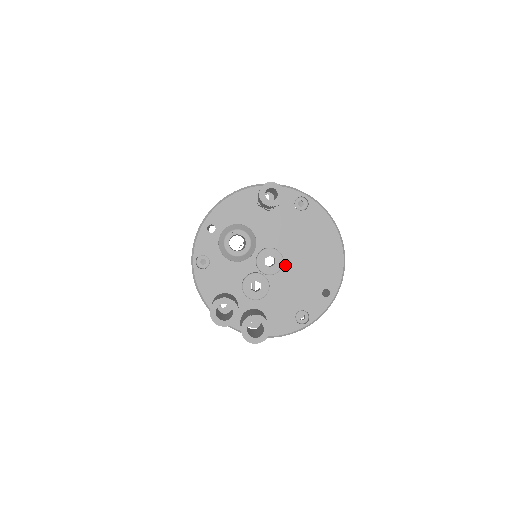
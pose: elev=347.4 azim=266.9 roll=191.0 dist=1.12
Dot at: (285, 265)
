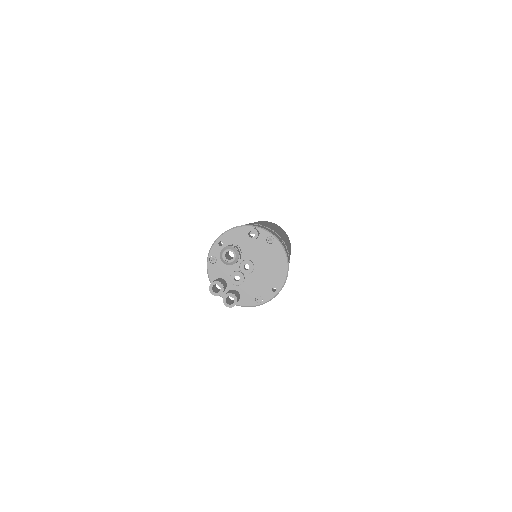
Dot at: (255, 270)
